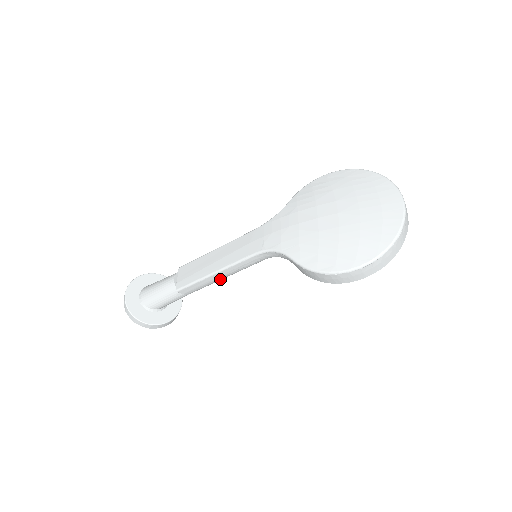
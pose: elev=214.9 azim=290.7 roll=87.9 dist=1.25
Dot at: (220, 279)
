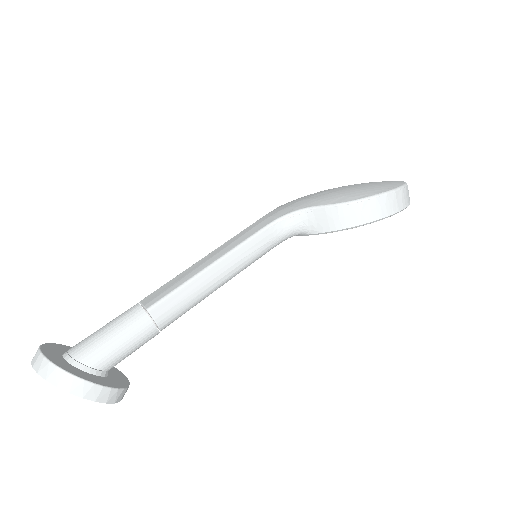
Dot at: (215, 284)
